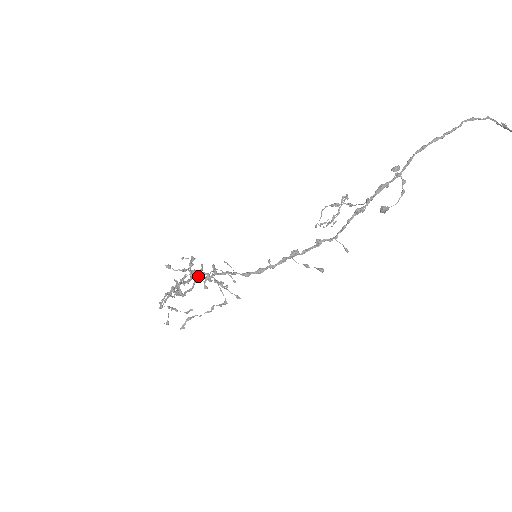
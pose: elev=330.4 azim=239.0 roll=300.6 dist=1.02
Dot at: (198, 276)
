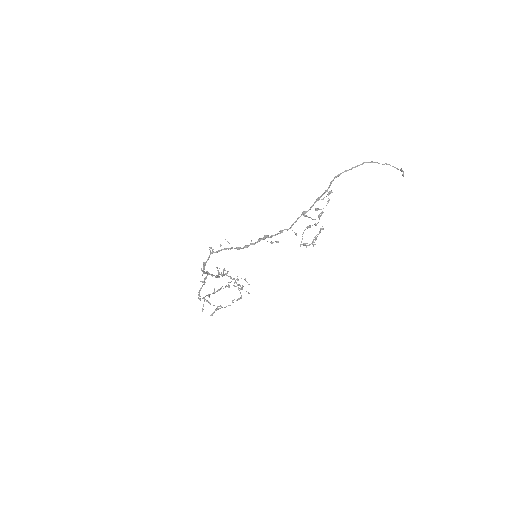
Dot at: (212, 251)
